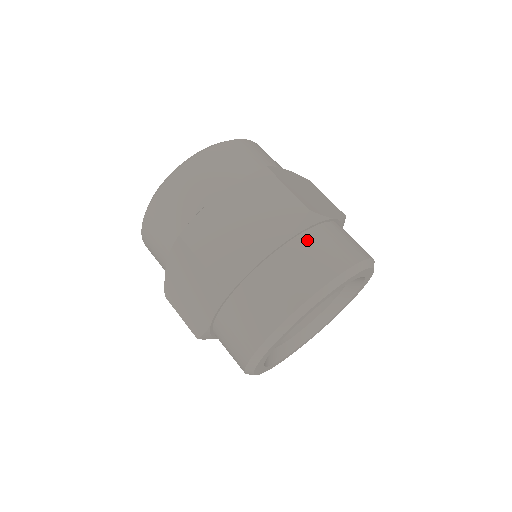
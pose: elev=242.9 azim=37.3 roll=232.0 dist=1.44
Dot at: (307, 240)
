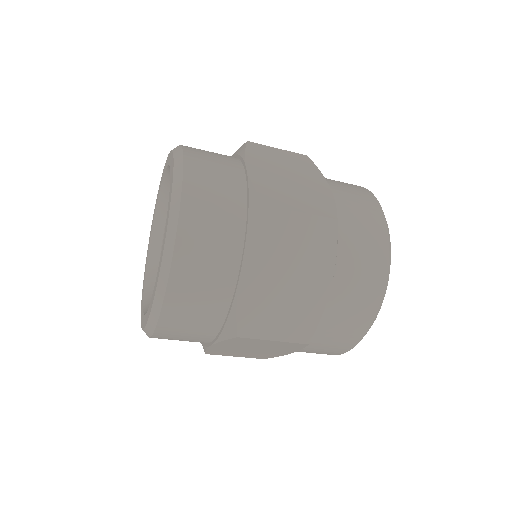
Dot at: occluded
